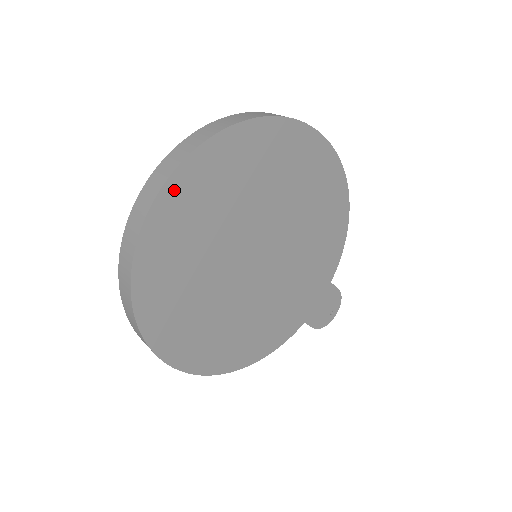
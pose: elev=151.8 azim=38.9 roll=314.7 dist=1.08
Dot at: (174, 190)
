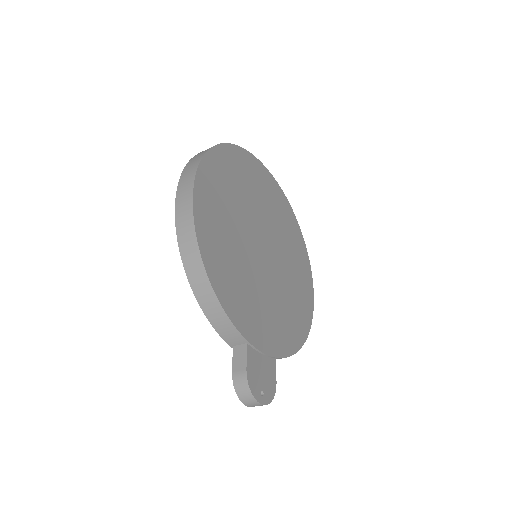
Dot at: (264, 171)
